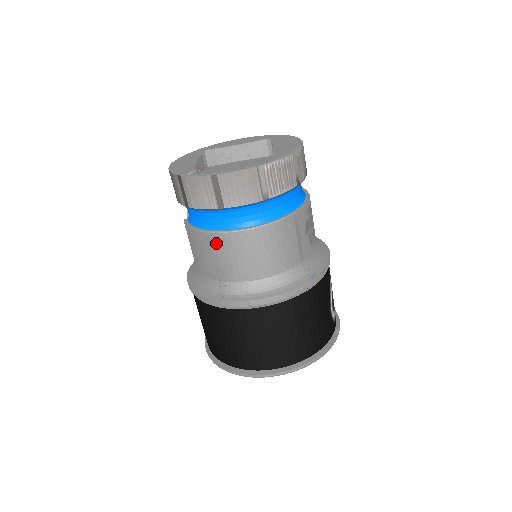
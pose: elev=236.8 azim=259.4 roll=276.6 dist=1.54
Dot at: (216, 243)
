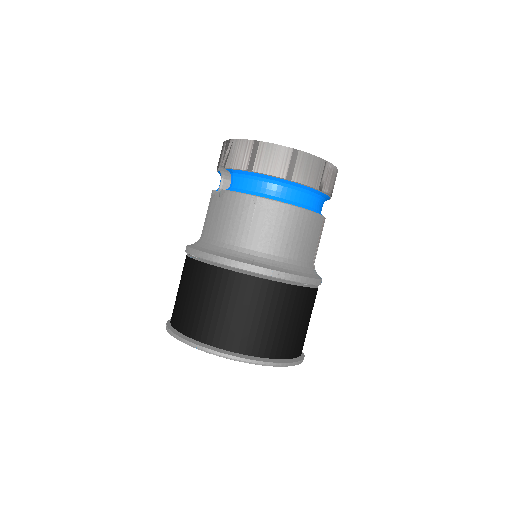
Dot at: (266, 210)
